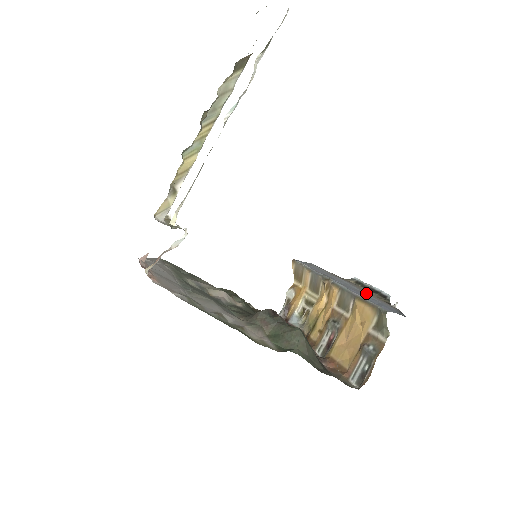
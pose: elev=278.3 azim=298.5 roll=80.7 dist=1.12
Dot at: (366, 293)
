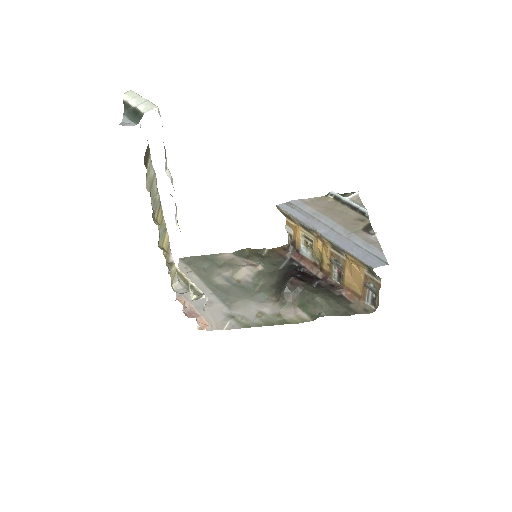
Dot at: (350, 234)
